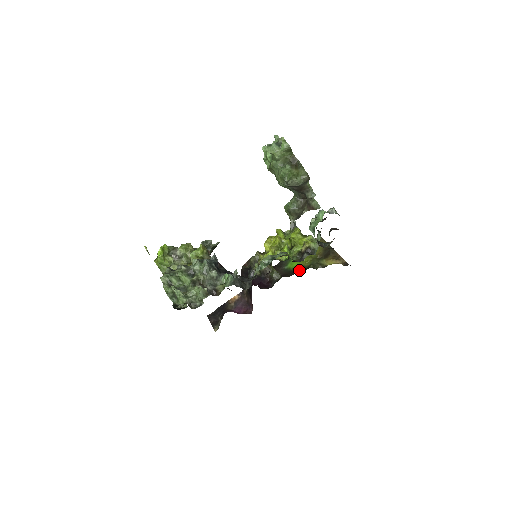
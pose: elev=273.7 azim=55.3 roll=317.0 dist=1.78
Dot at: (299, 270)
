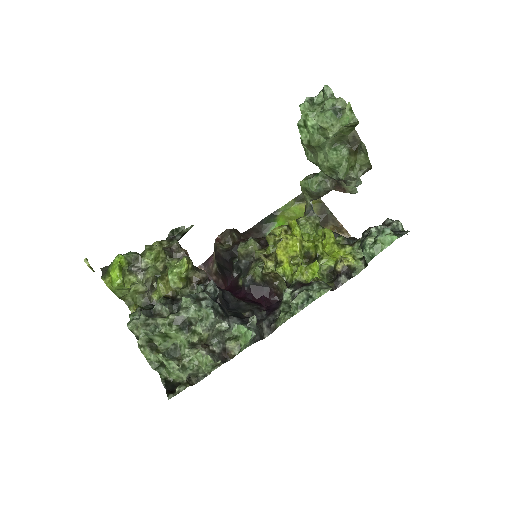
Dot at: occluded
